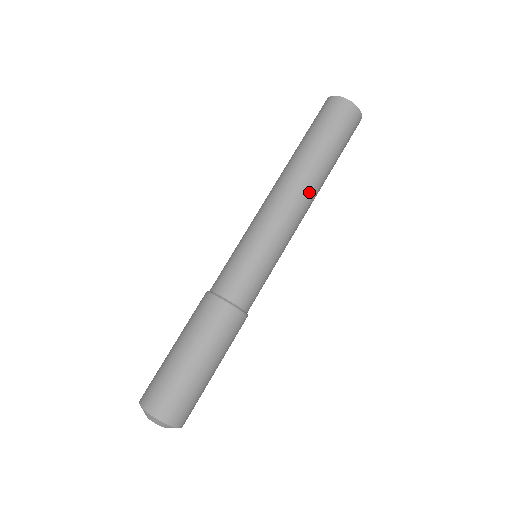
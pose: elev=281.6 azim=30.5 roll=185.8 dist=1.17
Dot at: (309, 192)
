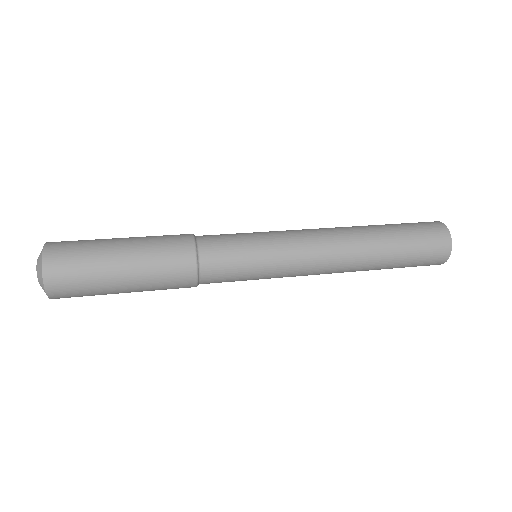
Dot at: (345, 235)
